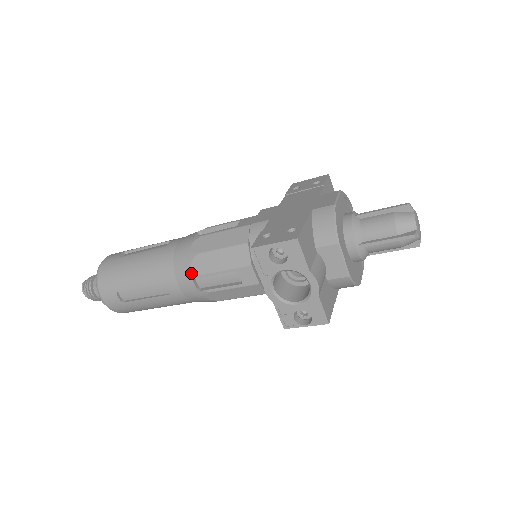
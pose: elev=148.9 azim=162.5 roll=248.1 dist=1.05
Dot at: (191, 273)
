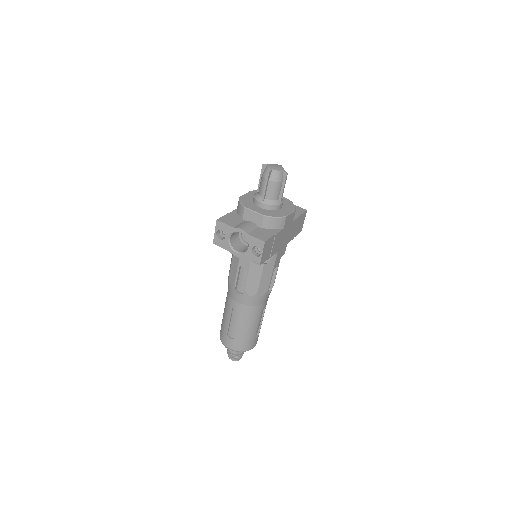
Dot at: (233, 289)
